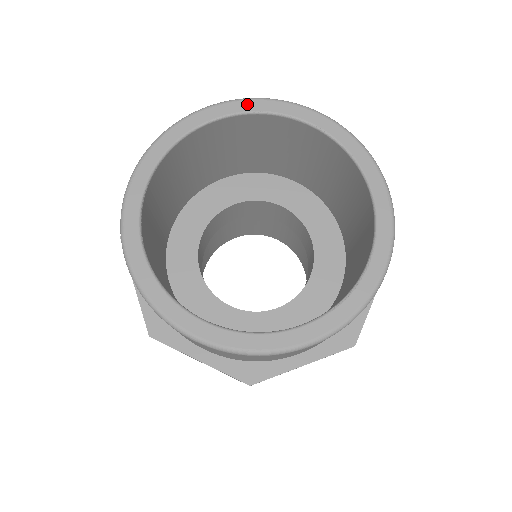
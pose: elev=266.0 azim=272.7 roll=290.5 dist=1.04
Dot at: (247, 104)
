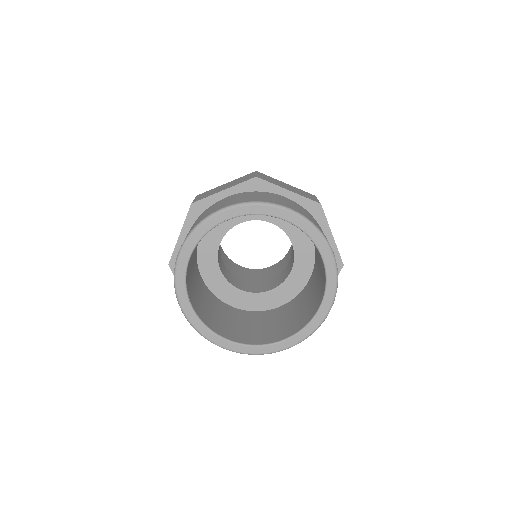
Dot at: (245, 209)
